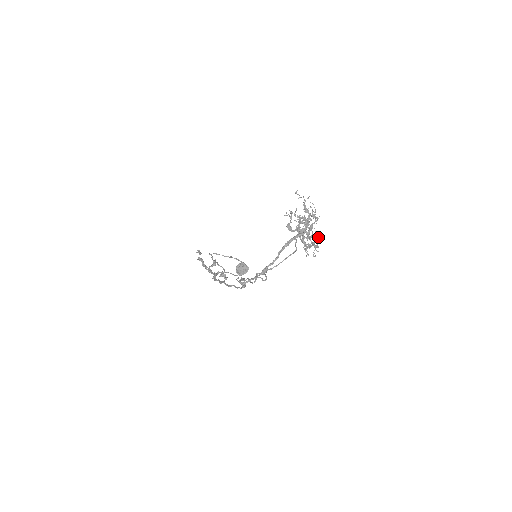
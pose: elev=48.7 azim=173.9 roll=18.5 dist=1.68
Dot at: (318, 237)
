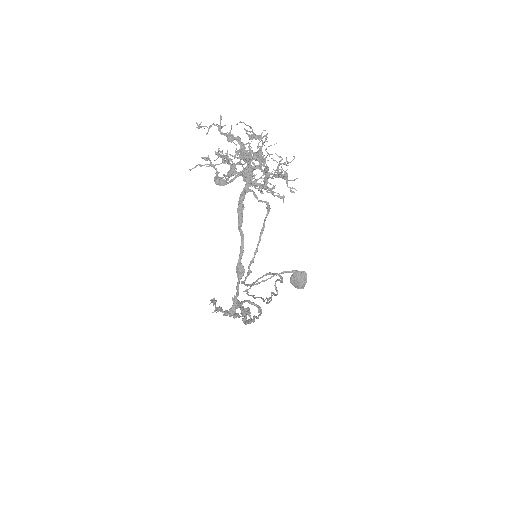
Dot at: (280, 160)
